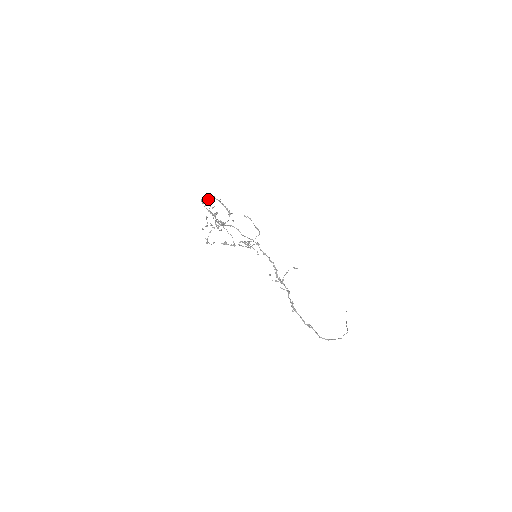
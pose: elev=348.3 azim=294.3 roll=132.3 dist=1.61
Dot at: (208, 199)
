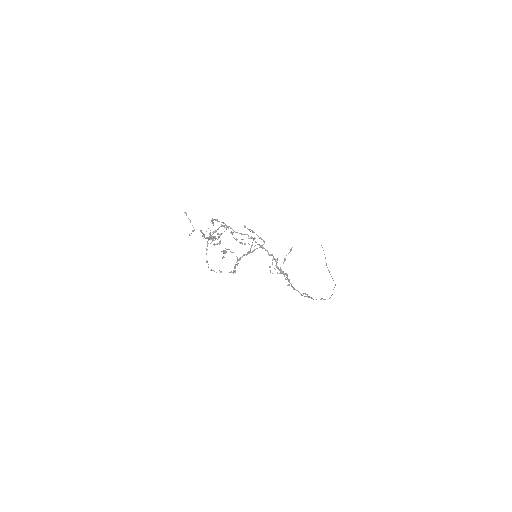
Dot at: (210, 232)
